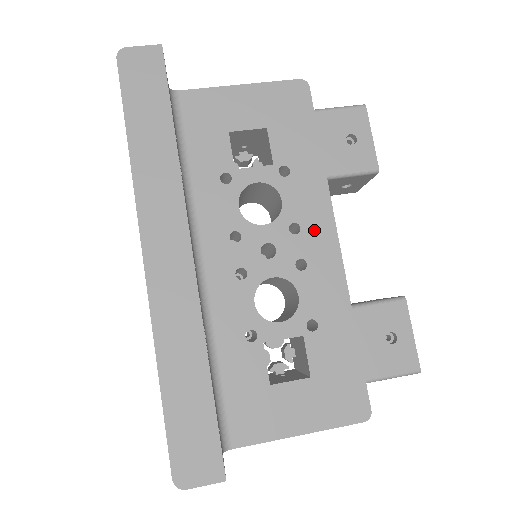
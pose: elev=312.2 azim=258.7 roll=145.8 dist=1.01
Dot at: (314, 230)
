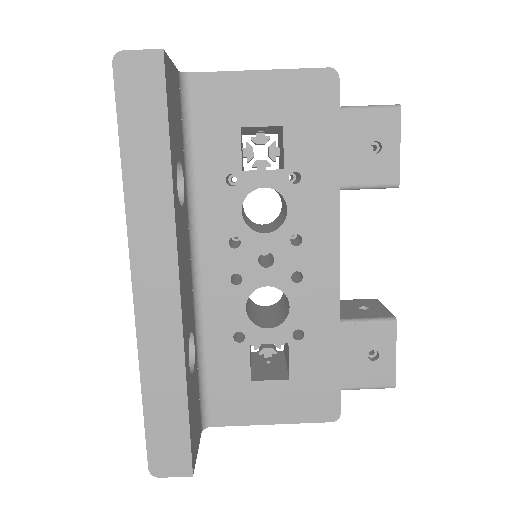
Dot at: (316, 244)
